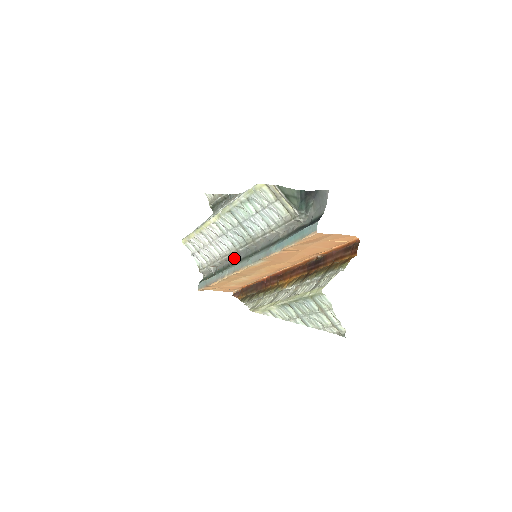
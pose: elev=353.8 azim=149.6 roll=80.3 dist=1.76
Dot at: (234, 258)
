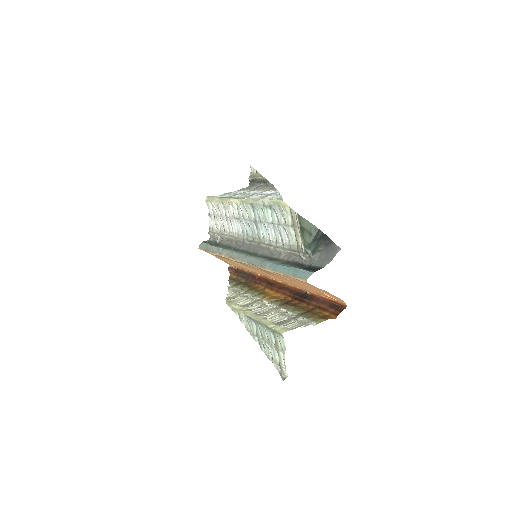
Dot at: (238, 244)
